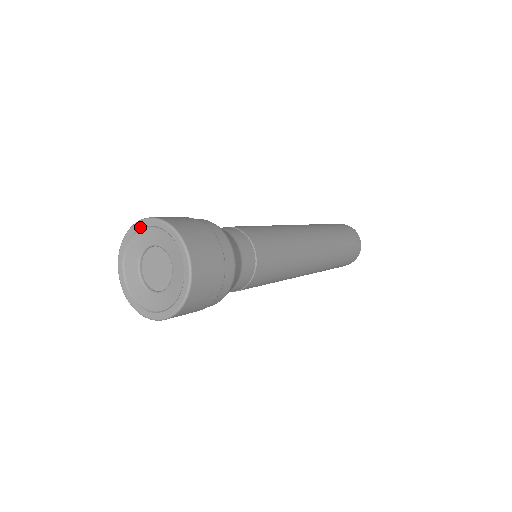
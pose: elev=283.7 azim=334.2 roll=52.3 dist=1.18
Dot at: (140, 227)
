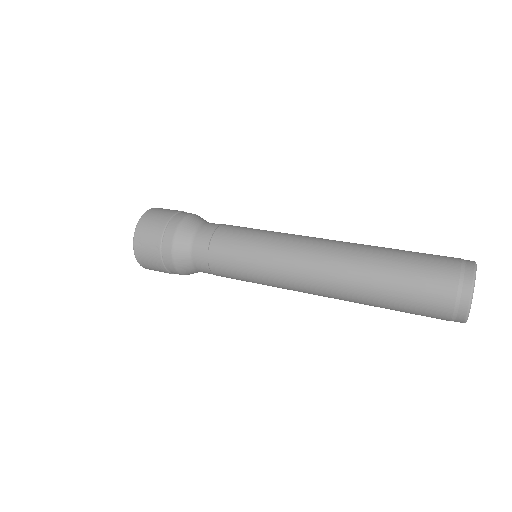
Dot at: occluded
